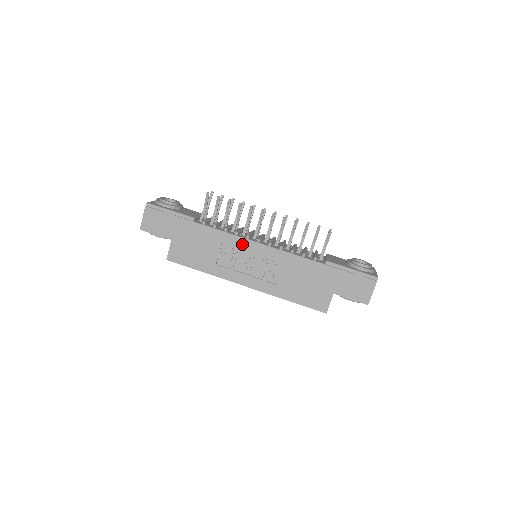
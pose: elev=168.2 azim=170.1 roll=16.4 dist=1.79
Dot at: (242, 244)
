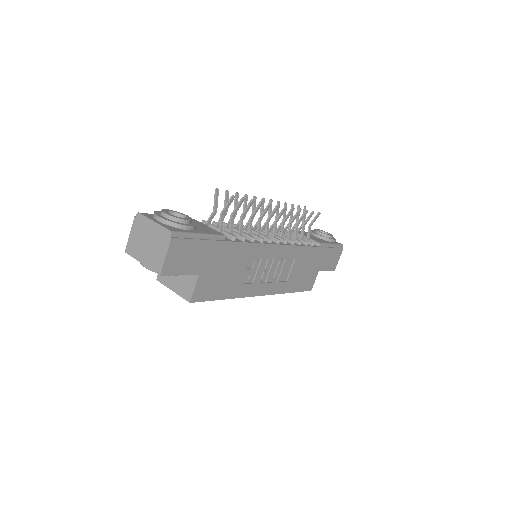
Dot at: (267, 251)
